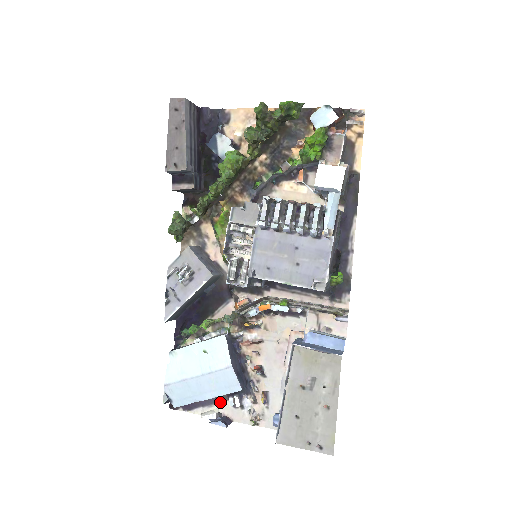
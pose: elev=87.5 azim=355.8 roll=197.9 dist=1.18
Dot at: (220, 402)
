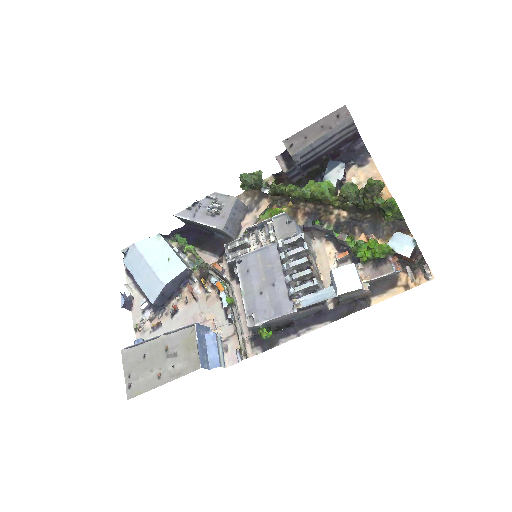
Dot at: (141, 293)
